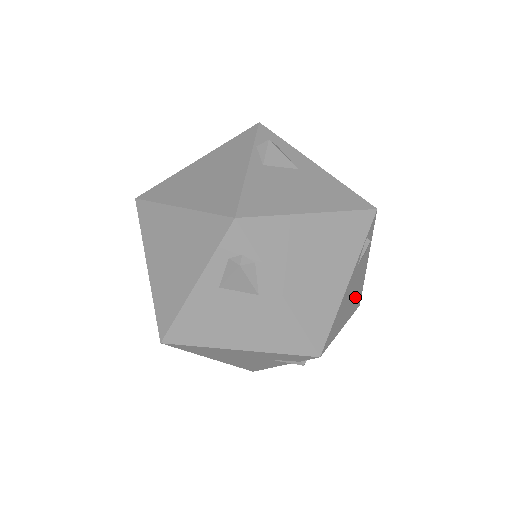
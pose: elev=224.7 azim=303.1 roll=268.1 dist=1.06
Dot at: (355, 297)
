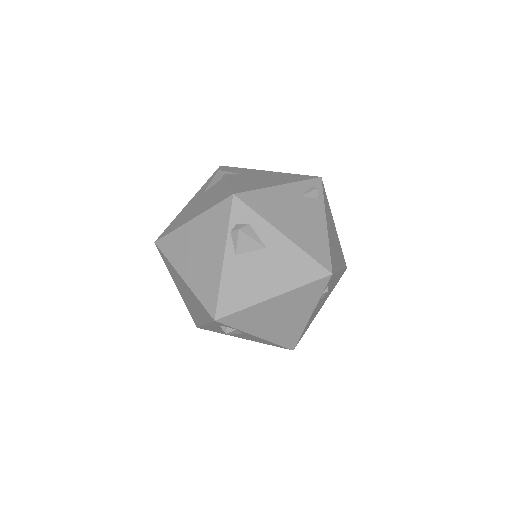
Dot at: (332, 288)
